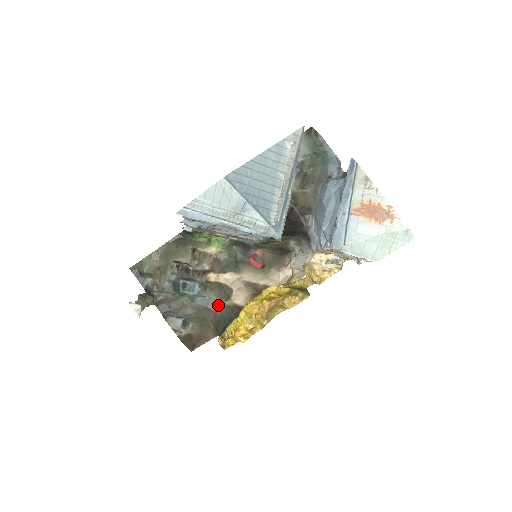
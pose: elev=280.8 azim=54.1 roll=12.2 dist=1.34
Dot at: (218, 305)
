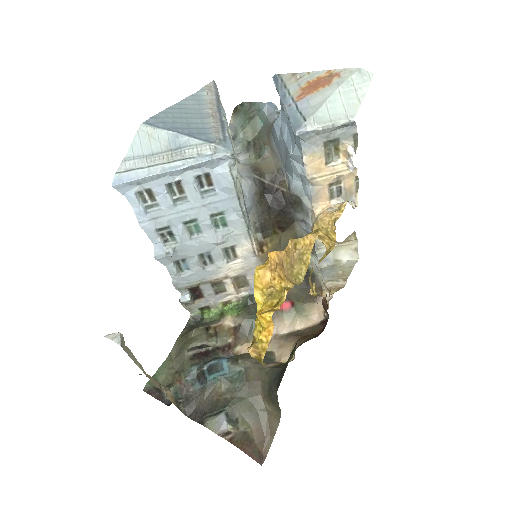
Dot at: (261, 372)
